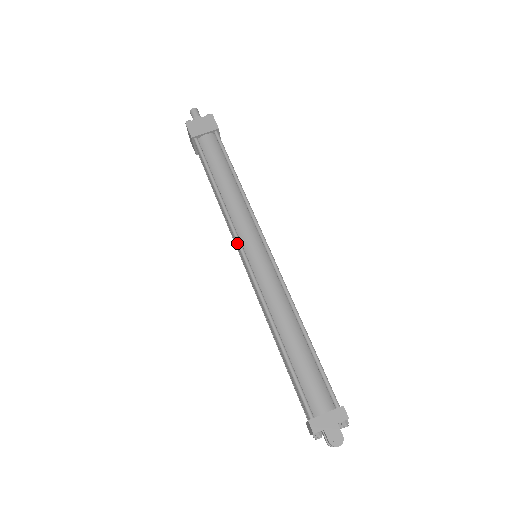
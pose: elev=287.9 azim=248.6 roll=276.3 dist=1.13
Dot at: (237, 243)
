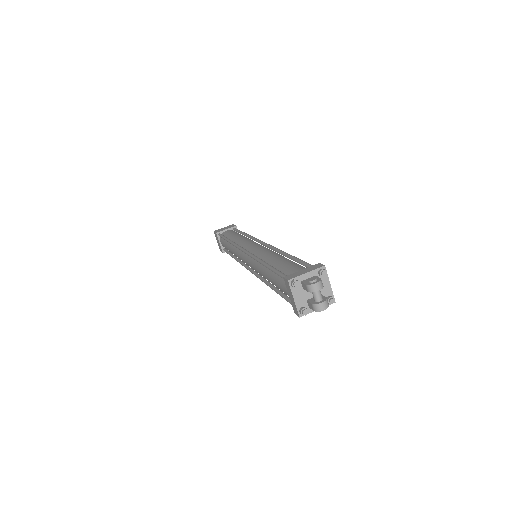
Dot at: (239, 248)
